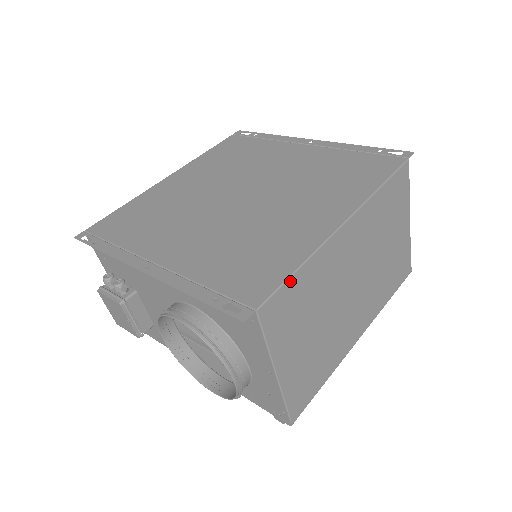
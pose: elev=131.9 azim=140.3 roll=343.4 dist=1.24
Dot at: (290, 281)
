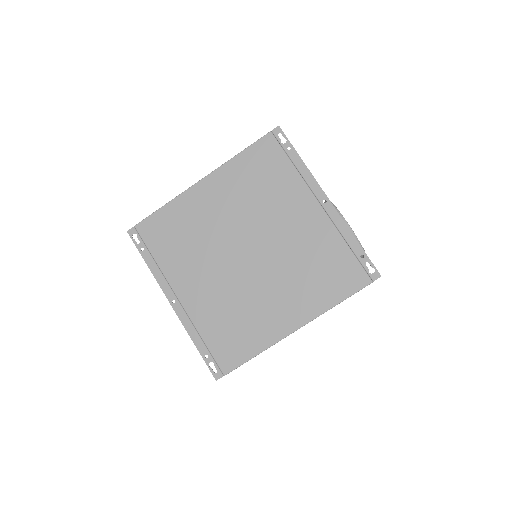
Dot at: occluded
